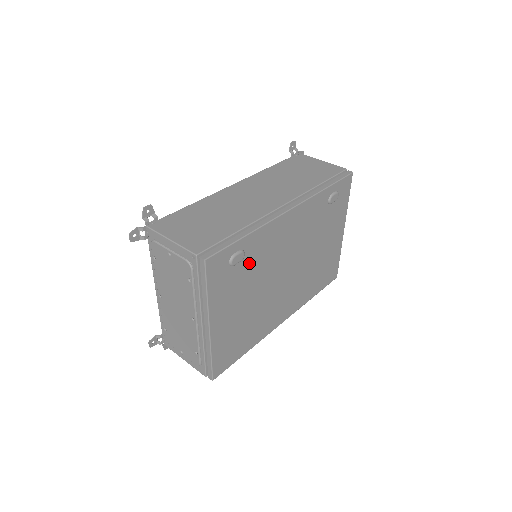
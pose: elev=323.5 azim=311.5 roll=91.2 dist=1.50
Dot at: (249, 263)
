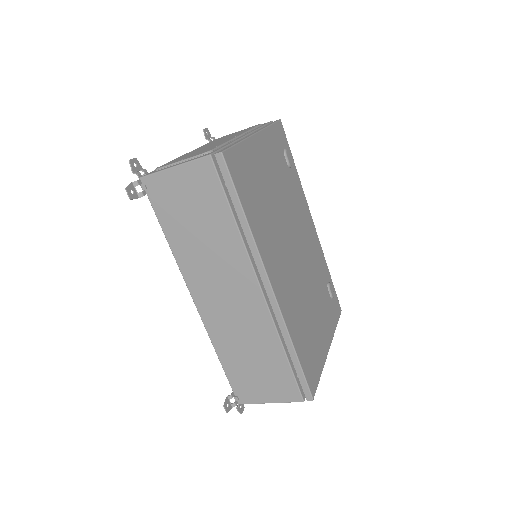
Dot at: (288, 178)
